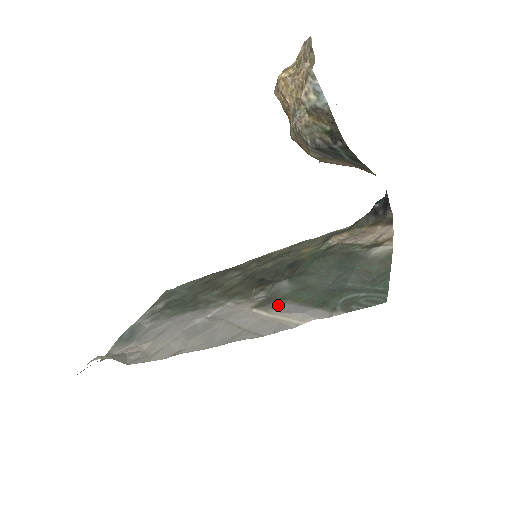
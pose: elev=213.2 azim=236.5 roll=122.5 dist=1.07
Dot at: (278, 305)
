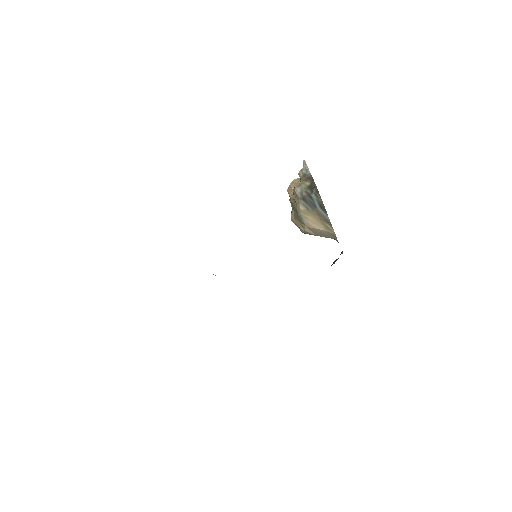
Dot at: occluded
